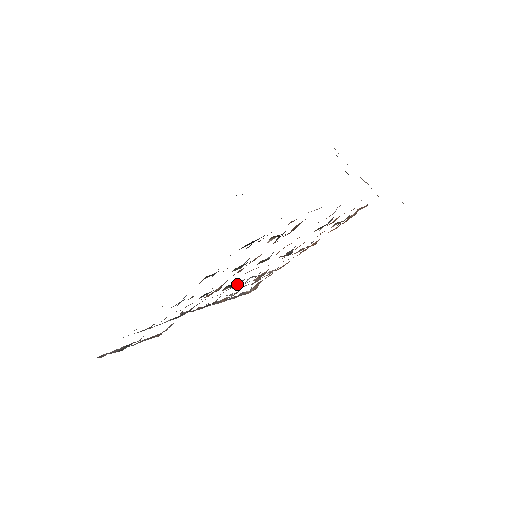
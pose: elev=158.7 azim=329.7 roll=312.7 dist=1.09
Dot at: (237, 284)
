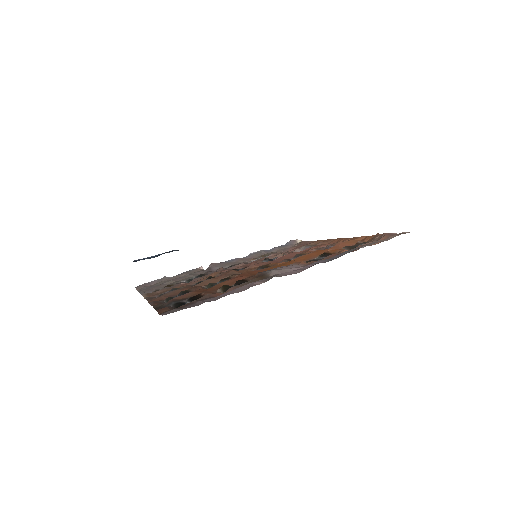
Dot at: (249, 265)
